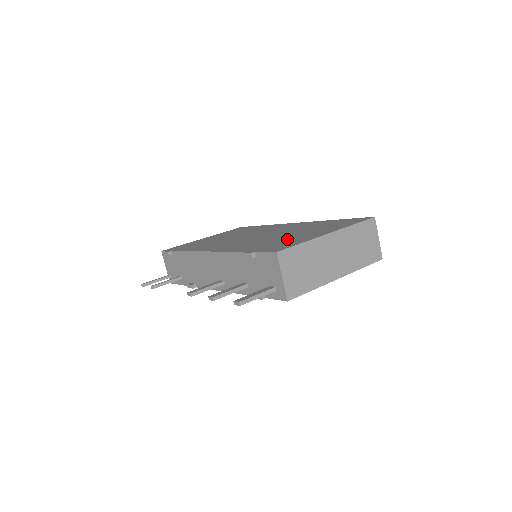
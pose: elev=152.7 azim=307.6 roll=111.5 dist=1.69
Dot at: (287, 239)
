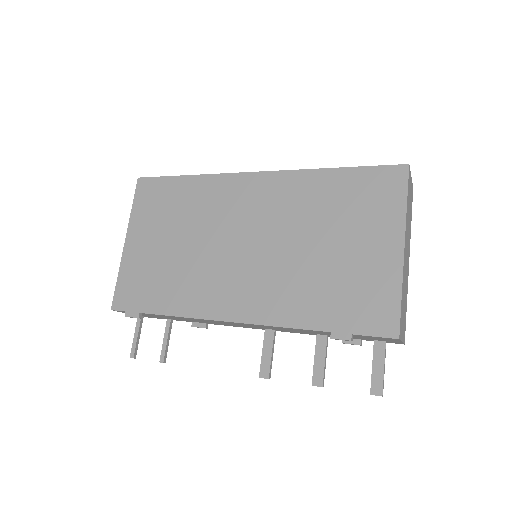
Dot at: (349, 274)
